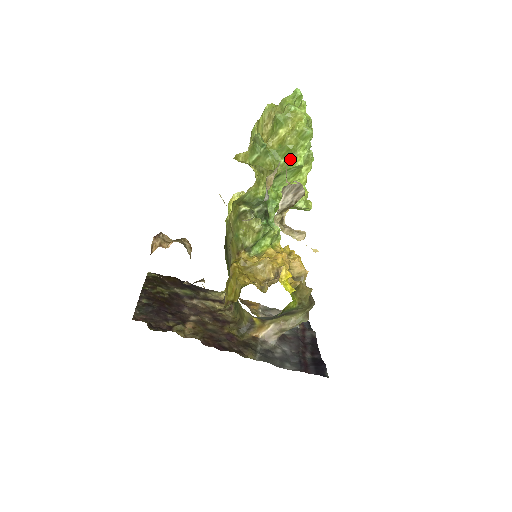
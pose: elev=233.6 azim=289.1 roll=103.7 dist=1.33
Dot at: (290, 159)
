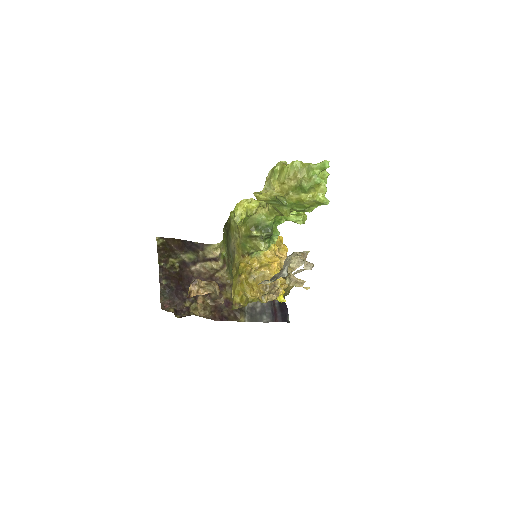
Dot at: (303, 210)
